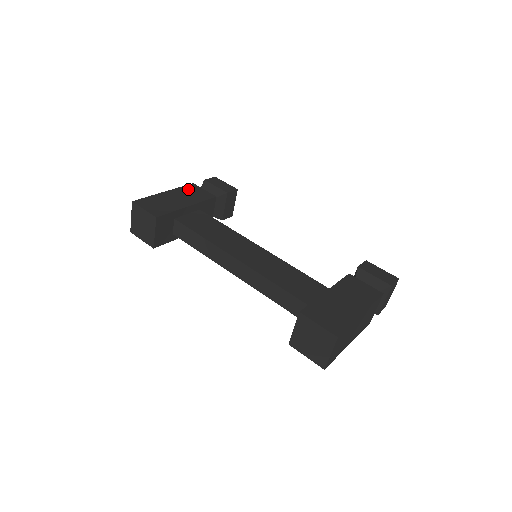
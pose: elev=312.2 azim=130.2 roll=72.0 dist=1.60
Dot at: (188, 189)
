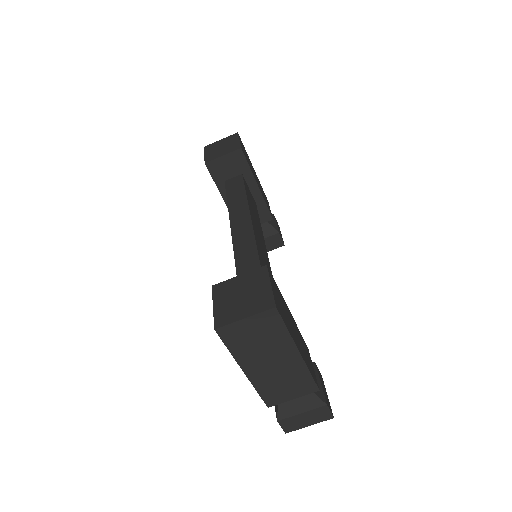
Dot at: occluded
